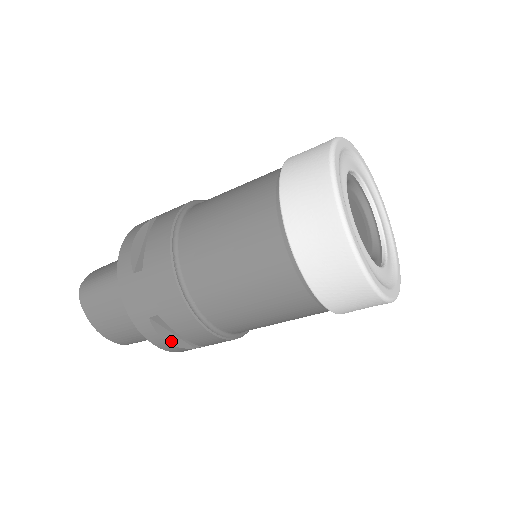
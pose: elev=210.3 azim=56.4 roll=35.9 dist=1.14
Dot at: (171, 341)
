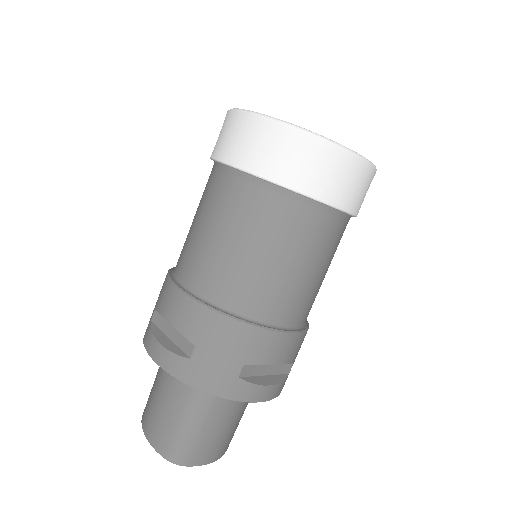
Dot at: (164, 344)
